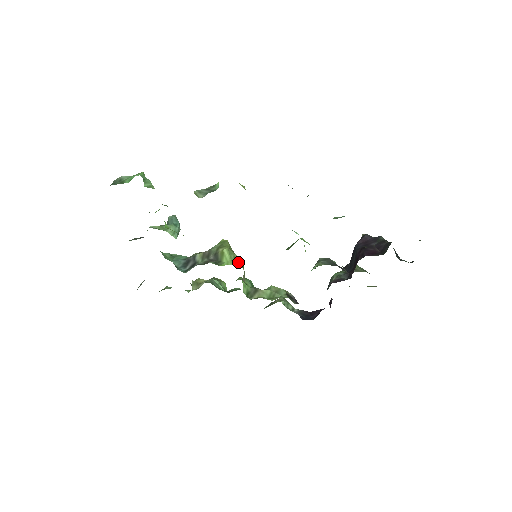
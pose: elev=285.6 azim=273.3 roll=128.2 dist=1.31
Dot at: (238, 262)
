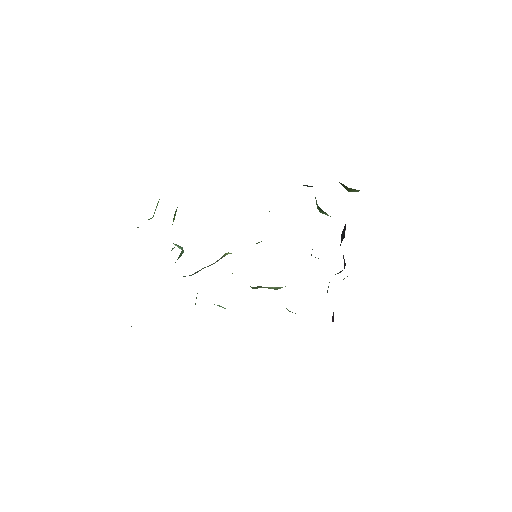
Dot at: occluded
